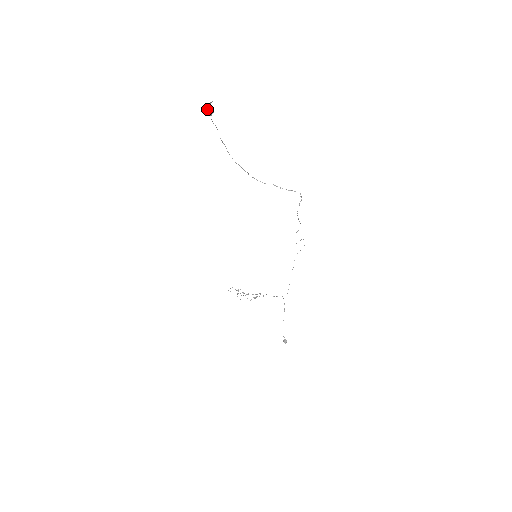
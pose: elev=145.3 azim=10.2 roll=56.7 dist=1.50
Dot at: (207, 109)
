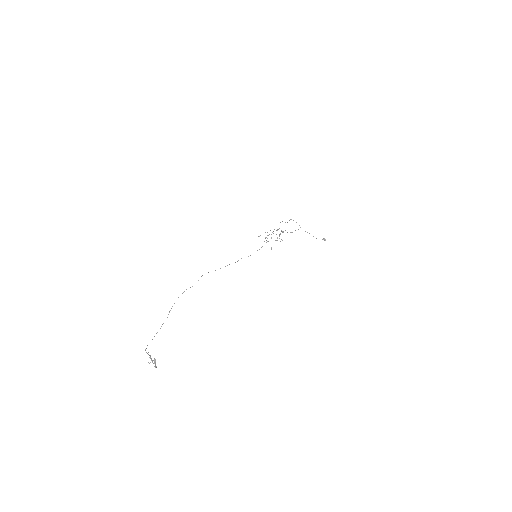
Dot at: (148, 352)
